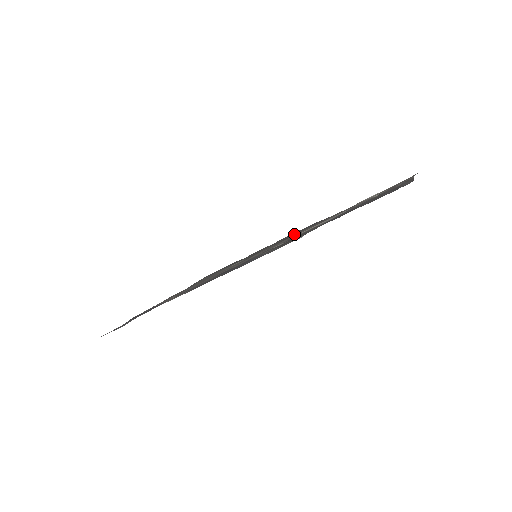
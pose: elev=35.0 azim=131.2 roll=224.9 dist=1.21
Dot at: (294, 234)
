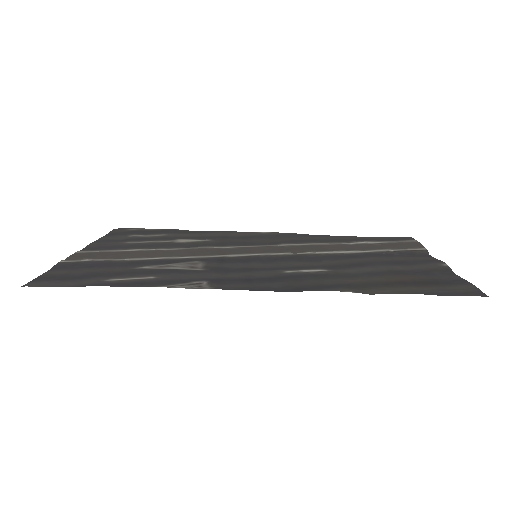
Dot at: (269, 235)
